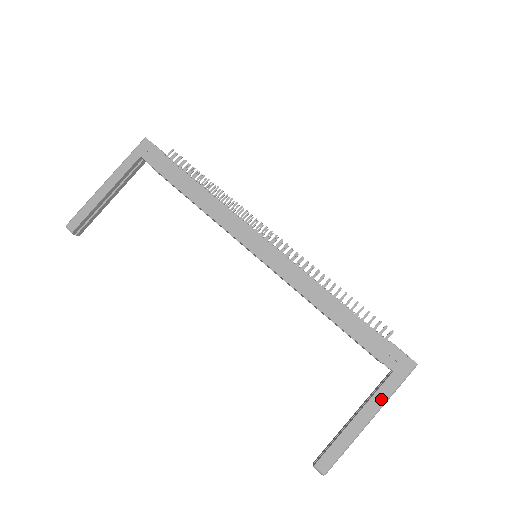
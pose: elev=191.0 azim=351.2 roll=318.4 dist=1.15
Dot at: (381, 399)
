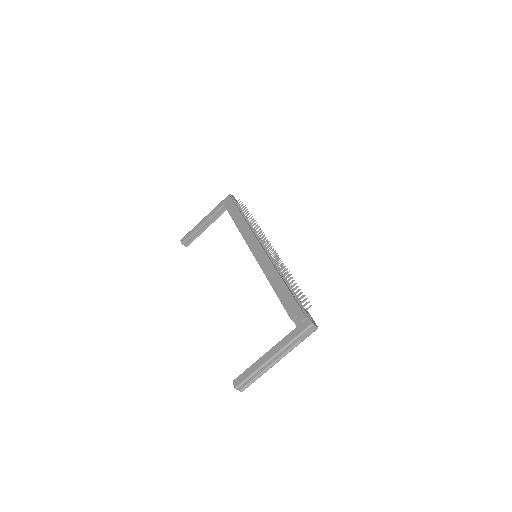
Dot at: (283, 344)
